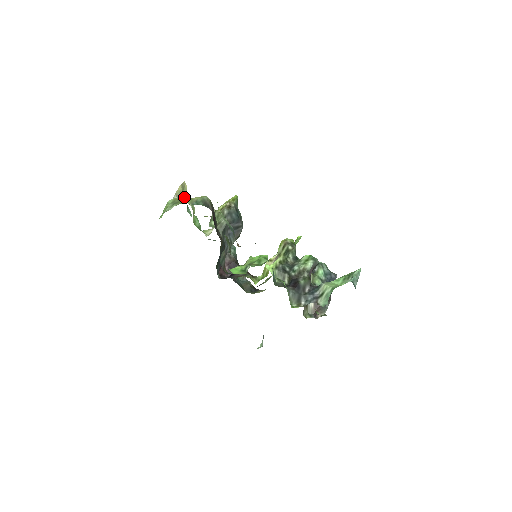
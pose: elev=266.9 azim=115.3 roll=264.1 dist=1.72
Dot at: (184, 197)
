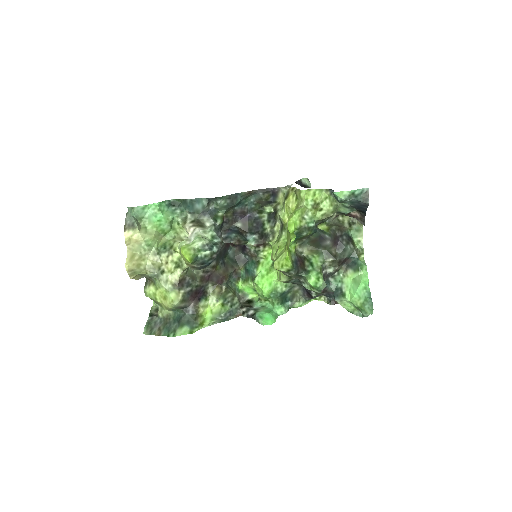
Dot at: (145, 276)
